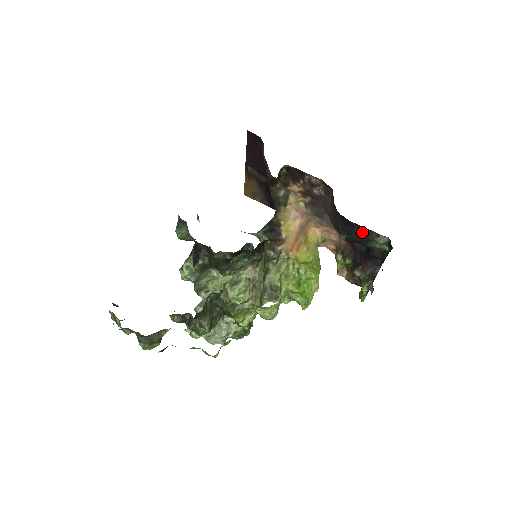
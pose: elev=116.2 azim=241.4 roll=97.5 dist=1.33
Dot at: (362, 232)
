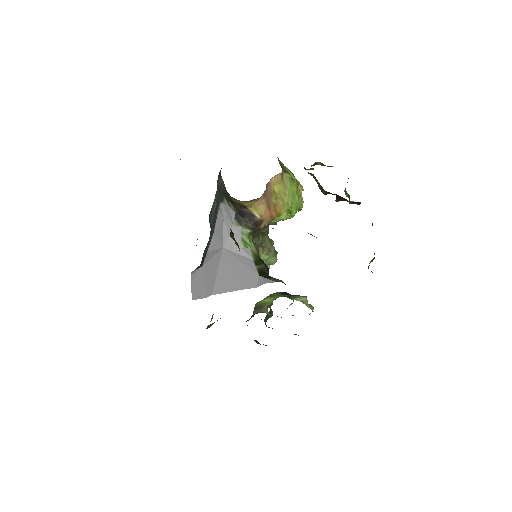
Dot at: occluded
